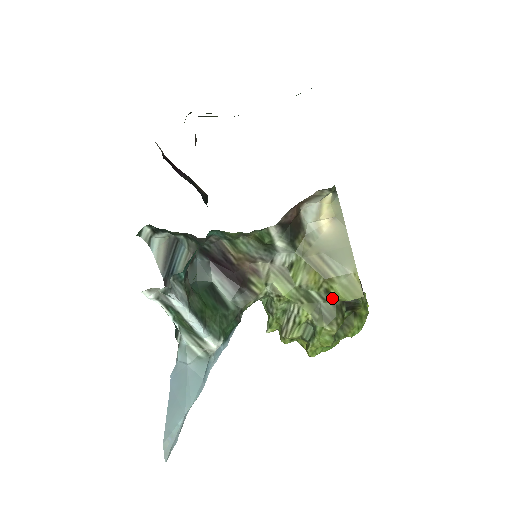
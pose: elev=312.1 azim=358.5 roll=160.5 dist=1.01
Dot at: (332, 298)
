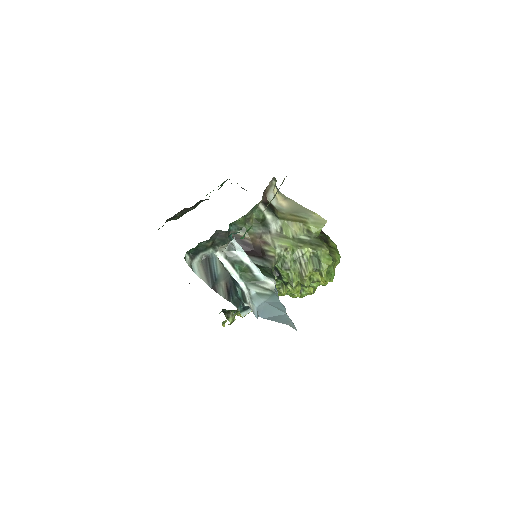
Dot at: (313, 234)
